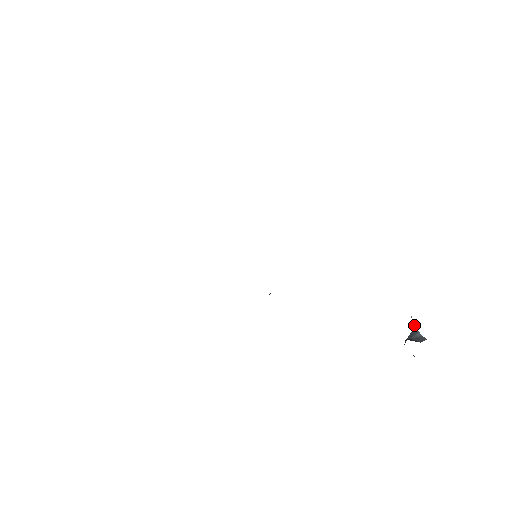
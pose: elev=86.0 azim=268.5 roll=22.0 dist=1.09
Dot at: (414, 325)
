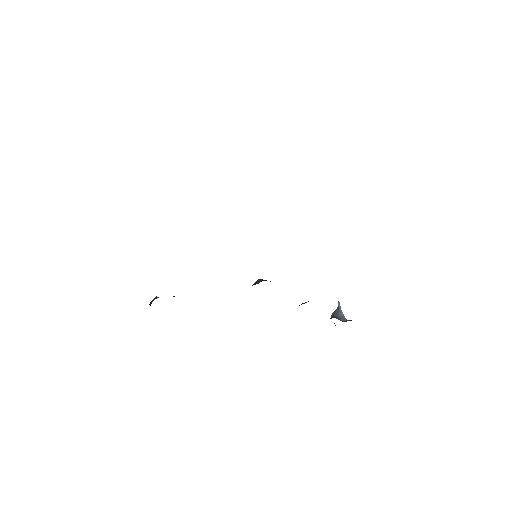
Dot at: occluded
